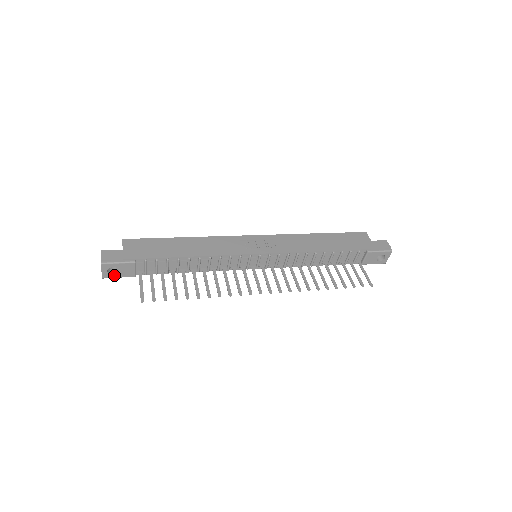
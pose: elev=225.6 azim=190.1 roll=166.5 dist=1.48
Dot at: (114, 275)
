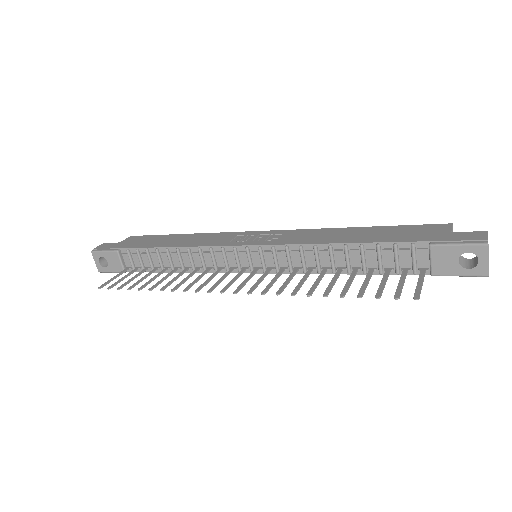
Dot at: (107, 268)
